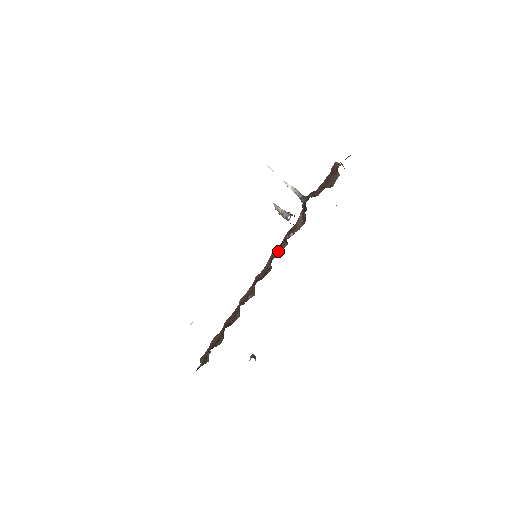
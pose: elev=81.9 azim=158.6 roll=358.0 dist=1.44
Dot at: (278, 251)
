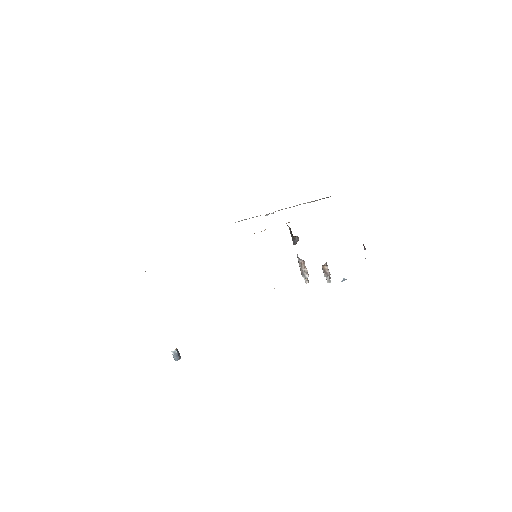
Dot at: occluded
